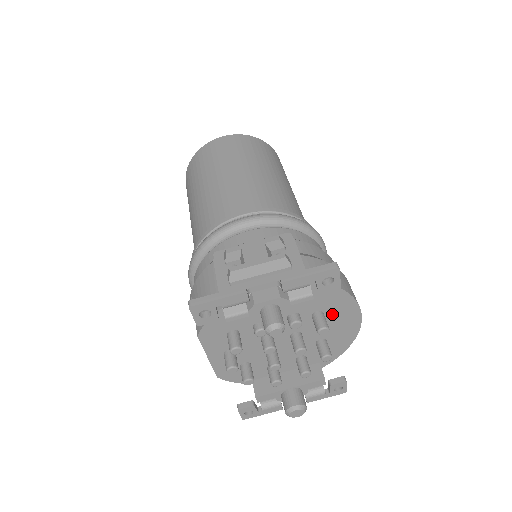
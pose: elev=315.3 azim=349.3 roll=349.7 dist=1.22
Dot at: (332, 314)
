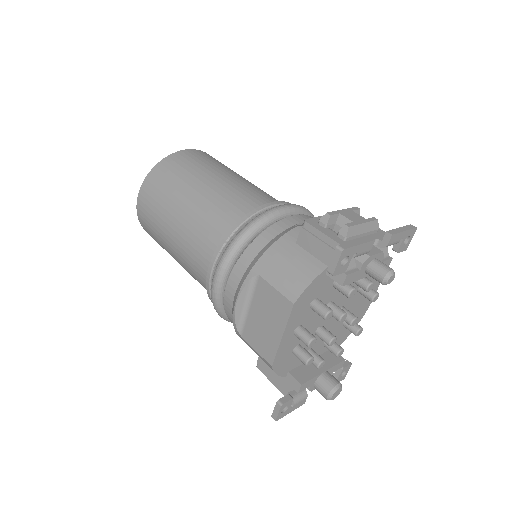
Dot at: occluded
